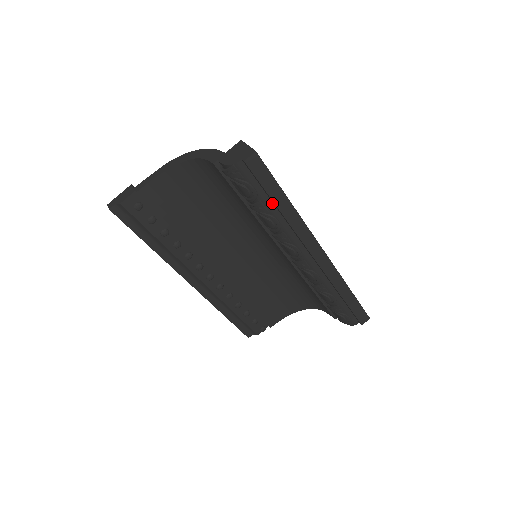
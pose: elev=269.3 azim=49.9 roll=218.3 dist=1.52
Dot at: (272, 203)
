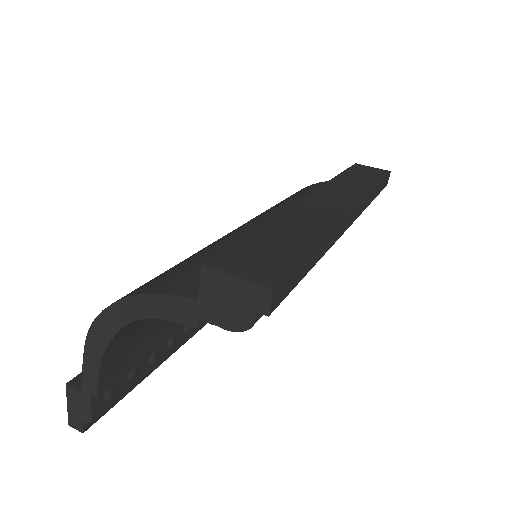
Dot at: occluded
